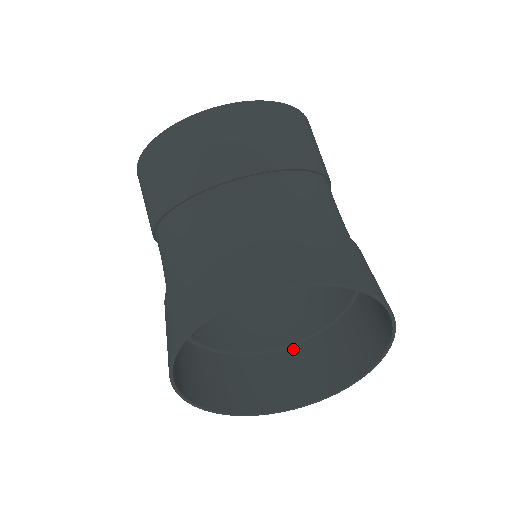
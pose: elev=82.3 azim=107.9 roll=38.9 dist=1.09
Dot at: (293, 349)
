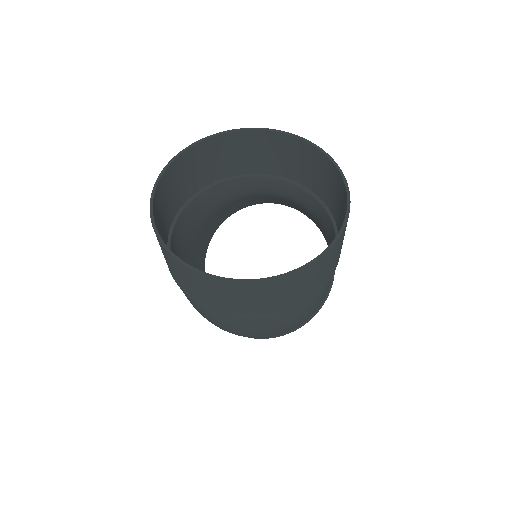
Dot at: (237, 311)
